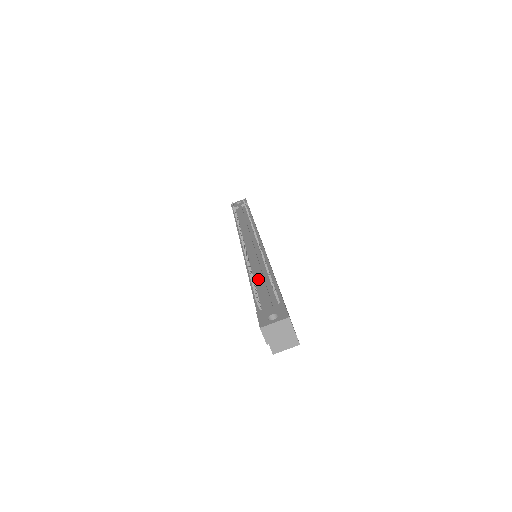
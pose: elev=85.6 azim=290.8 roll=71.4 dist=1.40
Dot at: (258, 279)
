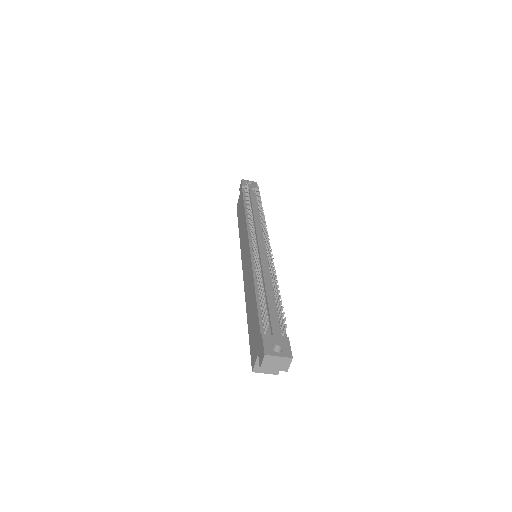
Dot at: occluded
